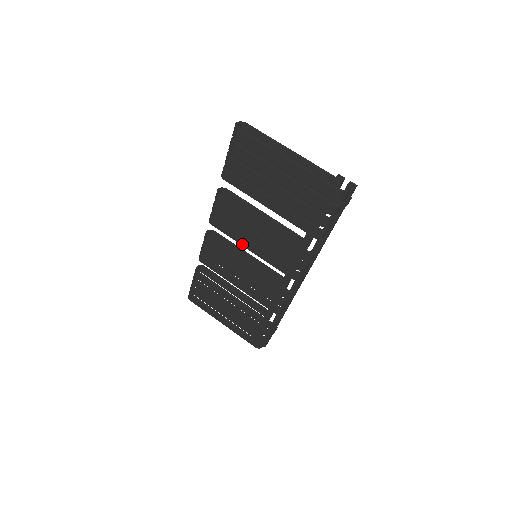
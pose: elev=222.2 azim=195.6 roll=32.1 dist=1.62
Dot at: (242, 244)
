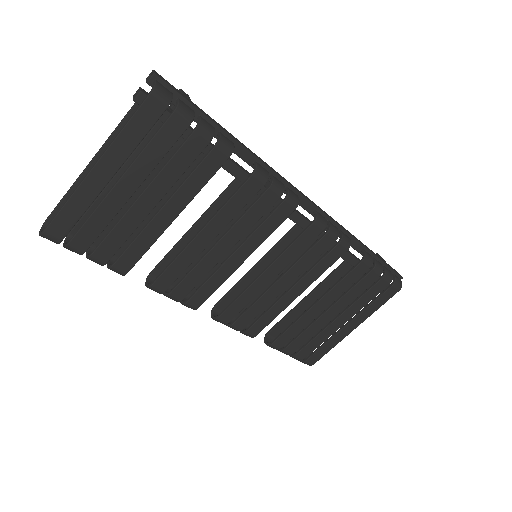
Dot at: (232, 271)
